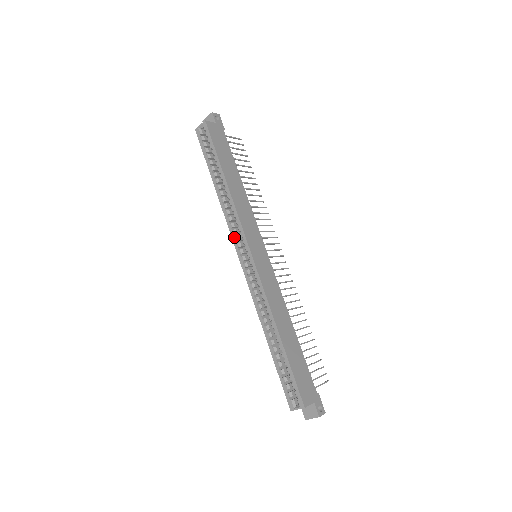
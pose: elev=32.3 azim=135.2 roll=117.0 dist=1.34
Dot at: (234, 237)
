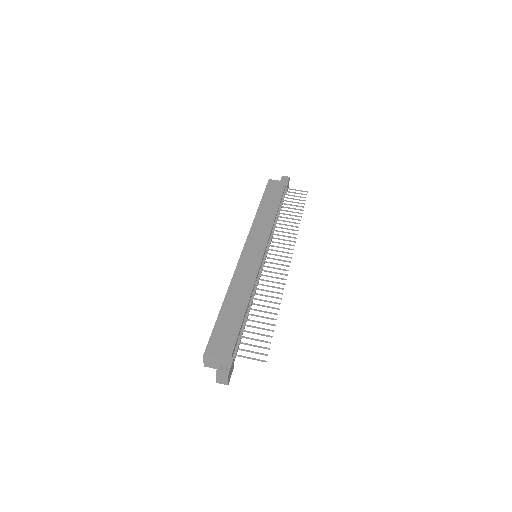
Dot at: occluded
